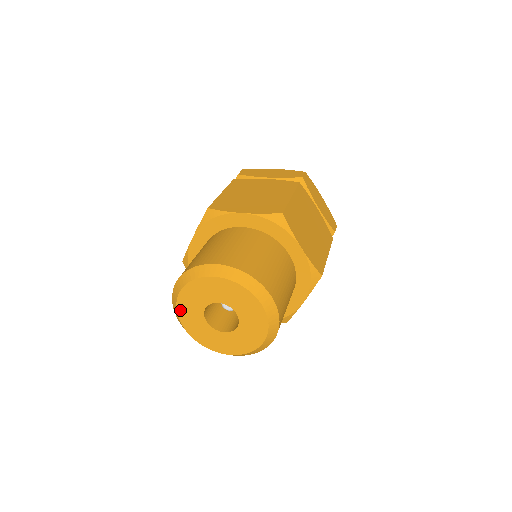
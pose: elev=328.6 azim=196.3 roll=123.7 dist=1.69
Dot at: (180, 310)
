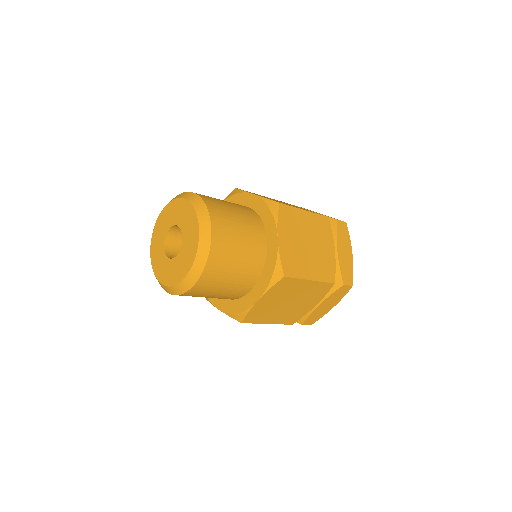
Dot at: (155, 229)
